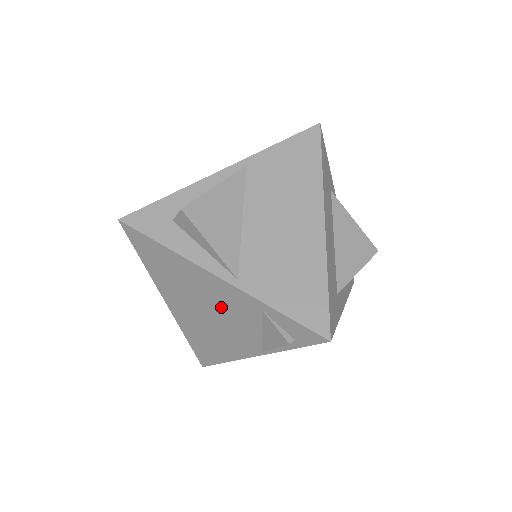
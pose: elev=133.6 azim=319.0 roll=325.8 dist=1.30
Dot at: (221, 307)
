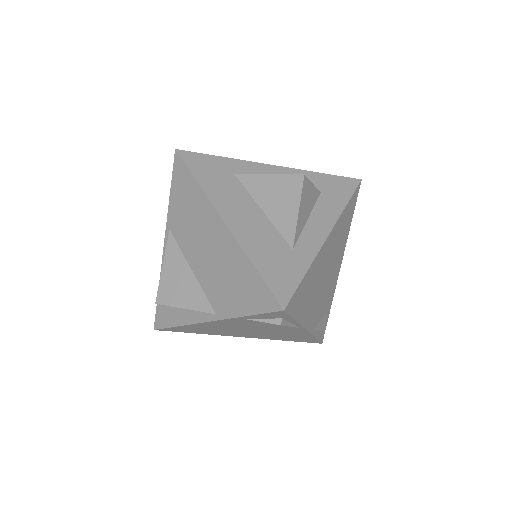
Dot at: (243, 327)
